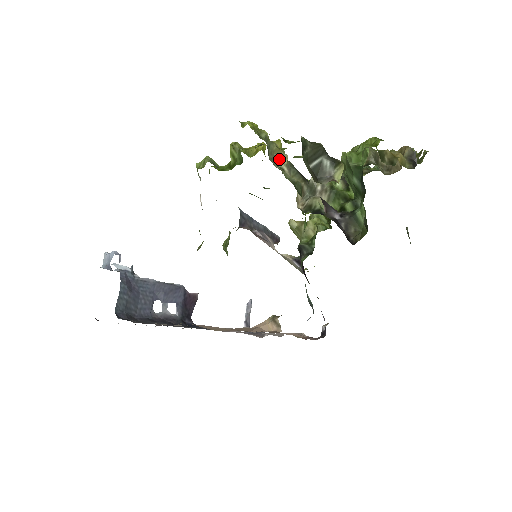
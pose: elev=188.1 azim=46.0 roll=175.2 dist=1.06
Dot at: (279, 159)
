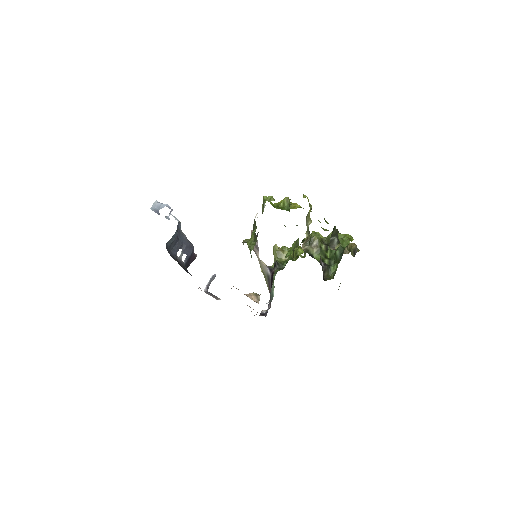
Dot at: (308, 221)
